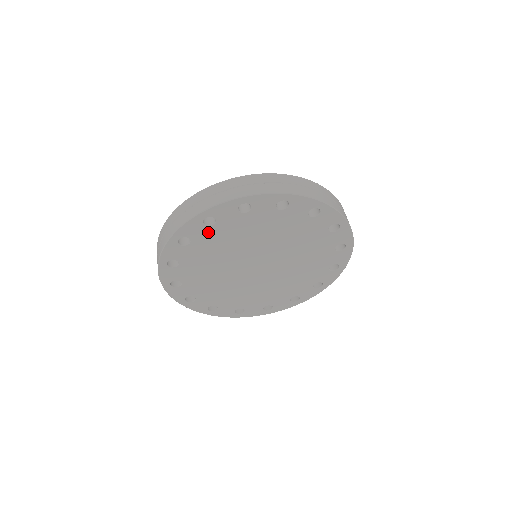
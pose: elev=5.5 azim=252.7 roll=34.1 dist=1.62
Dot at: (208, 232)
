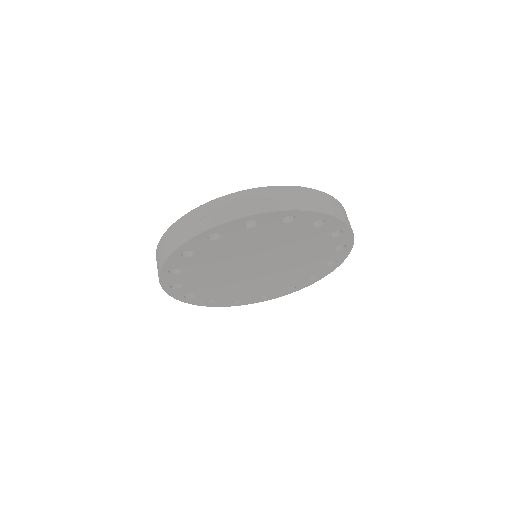
Dot at: (212, 245)
